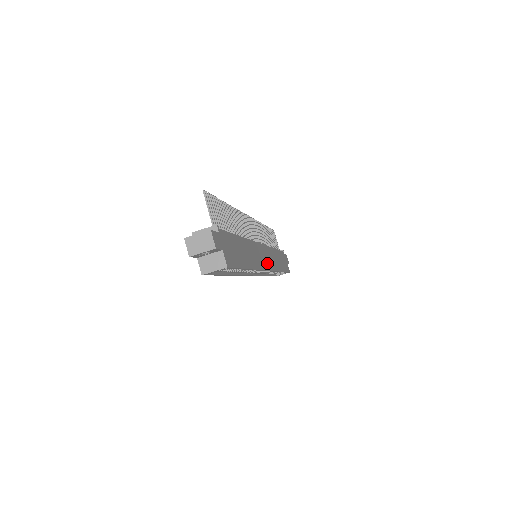
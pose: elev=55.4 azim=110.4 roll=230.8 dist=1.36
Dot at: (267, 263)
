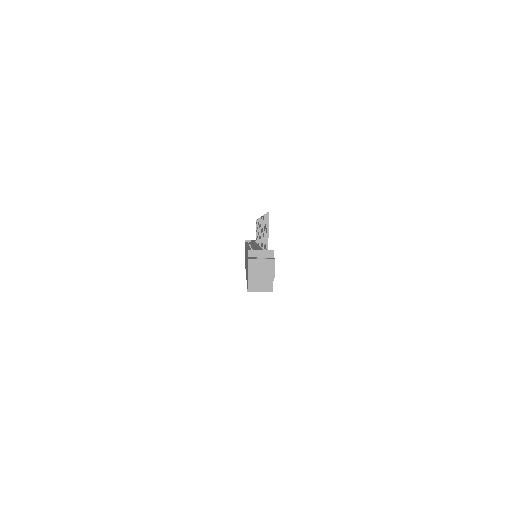
Dot at: occluded
